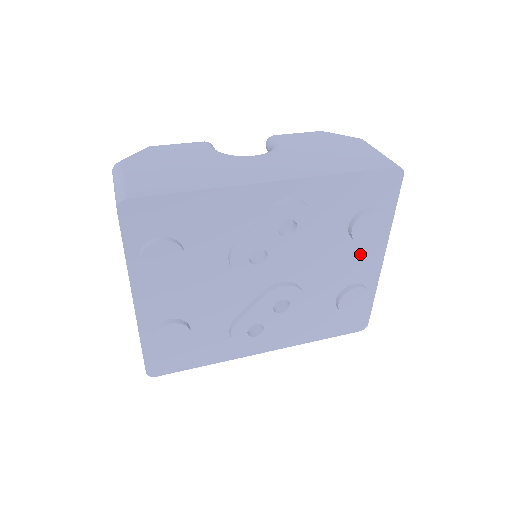
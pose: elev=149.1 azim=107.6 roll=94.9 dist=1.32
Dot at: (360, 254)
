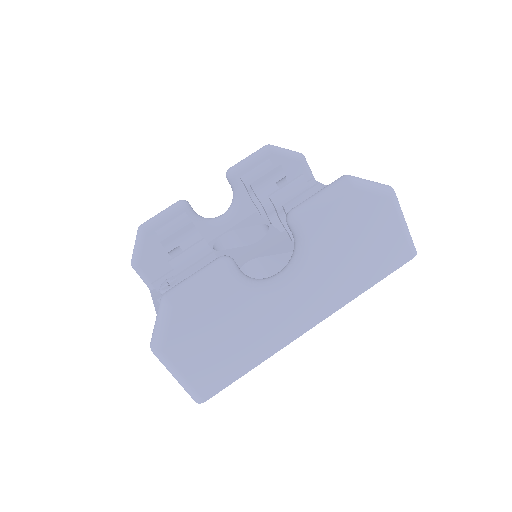
Dot at: occluded
